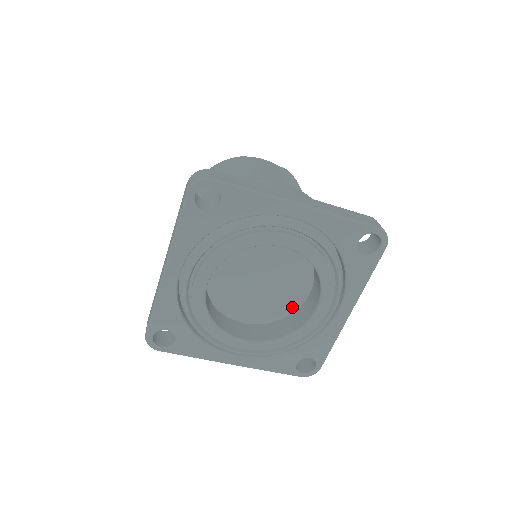
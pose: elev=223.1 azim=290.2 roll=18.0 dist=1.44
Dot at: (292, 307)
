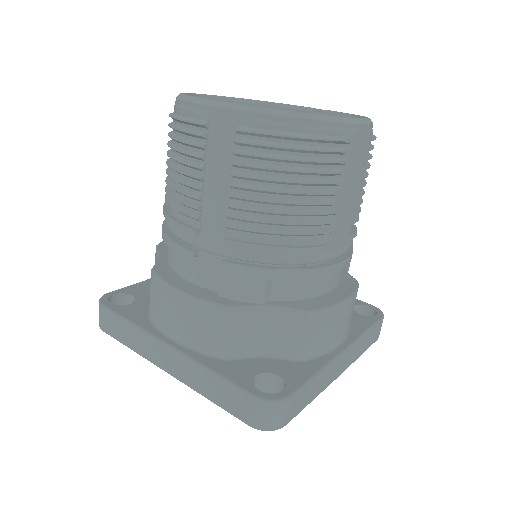
Dot at: occluded
